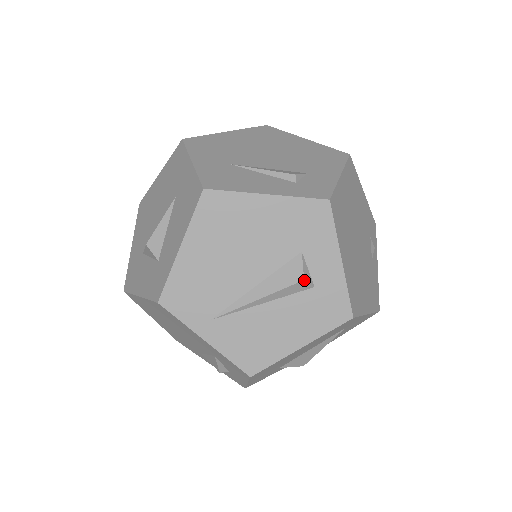
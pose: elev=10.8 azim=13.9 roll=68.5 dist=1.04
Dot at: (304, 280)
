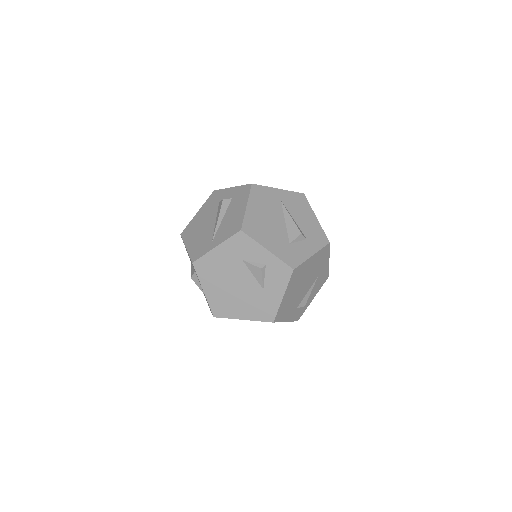
Dot at: (223, 200)
